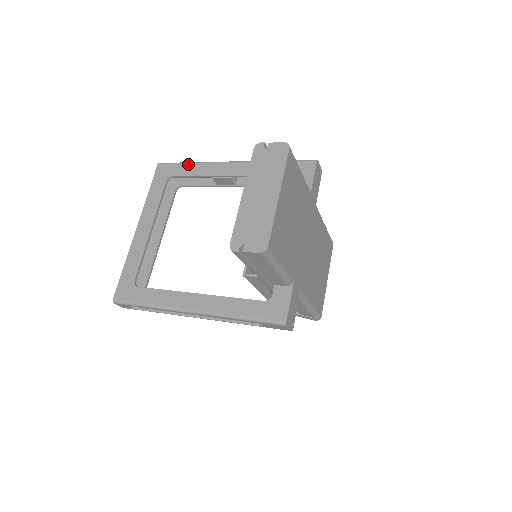
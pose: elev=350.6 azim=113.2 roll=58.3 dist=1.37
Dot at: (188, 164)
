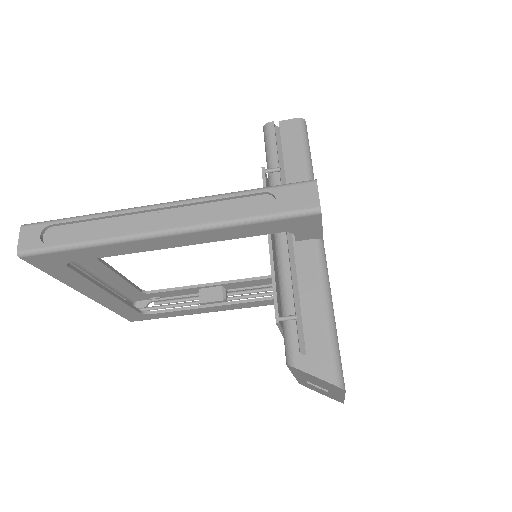
Dot at: occluded
